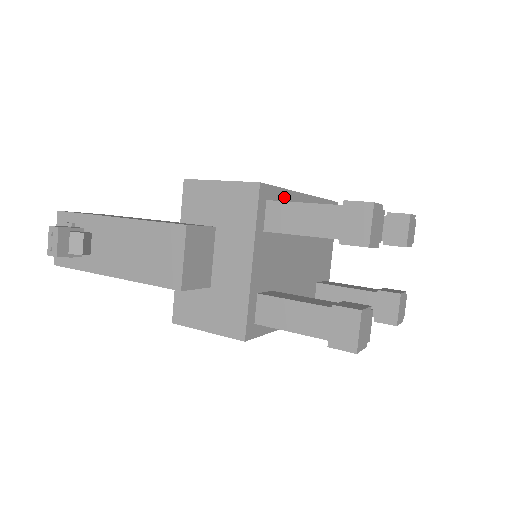
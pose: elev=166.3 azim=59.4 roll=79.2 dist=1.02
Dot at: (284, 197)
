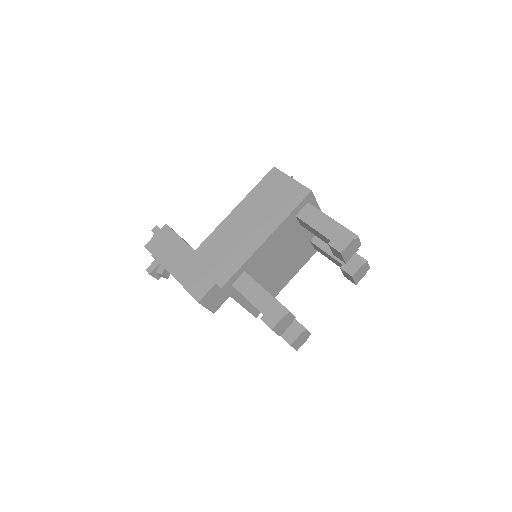
Dot at: (246, 266)
